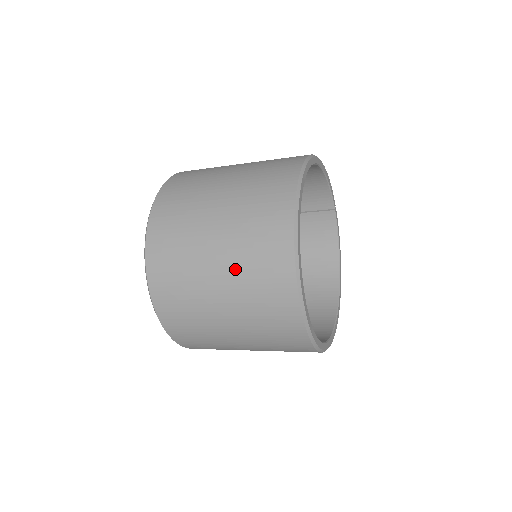
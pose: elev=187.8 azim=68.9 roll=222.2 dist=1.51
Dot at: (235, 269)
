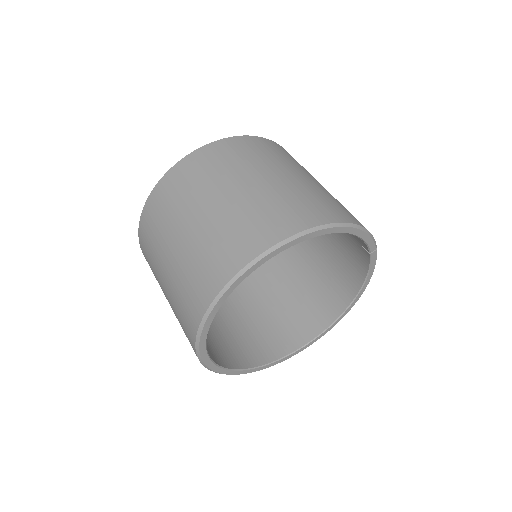
Dot at: (171, 298)
